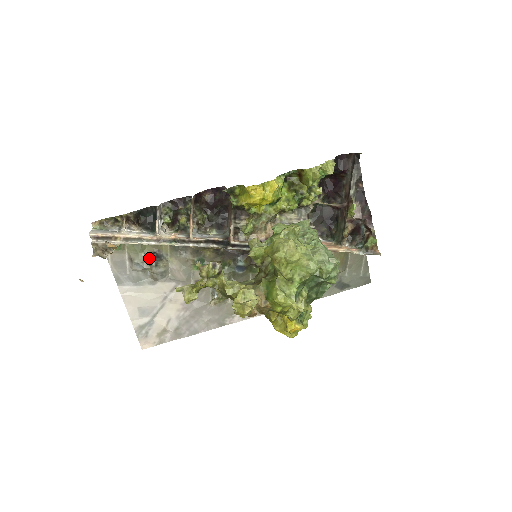
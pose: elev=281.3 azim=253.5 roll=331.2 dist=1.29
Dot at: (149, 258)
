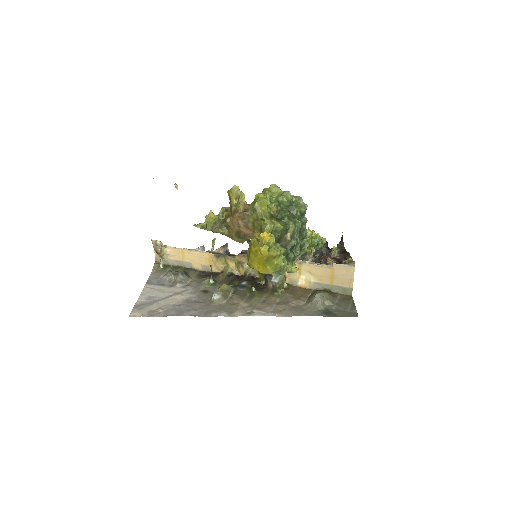
Dot at: (180, 271)
